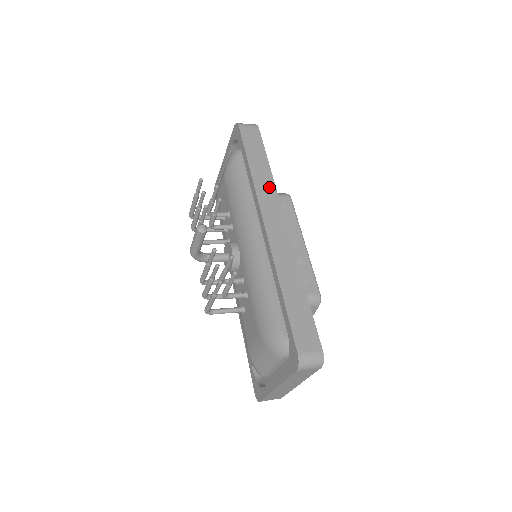
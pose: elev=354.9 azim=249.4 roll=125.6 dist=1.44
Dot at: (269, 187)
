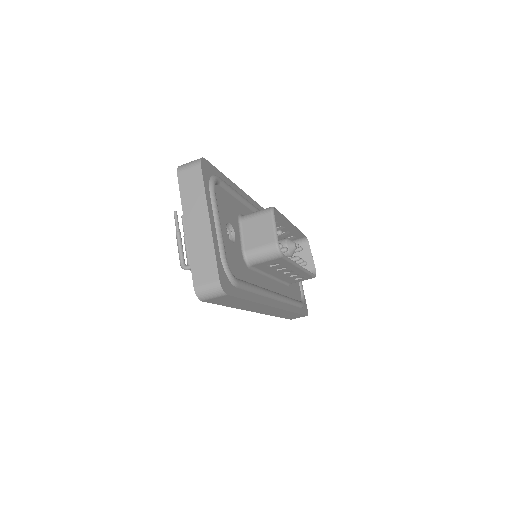
Dot at: occluded
